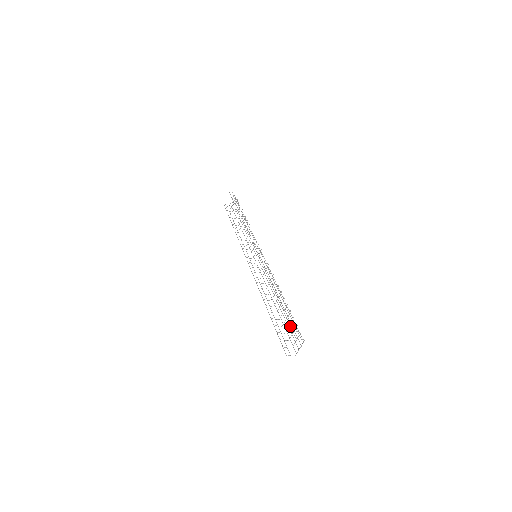
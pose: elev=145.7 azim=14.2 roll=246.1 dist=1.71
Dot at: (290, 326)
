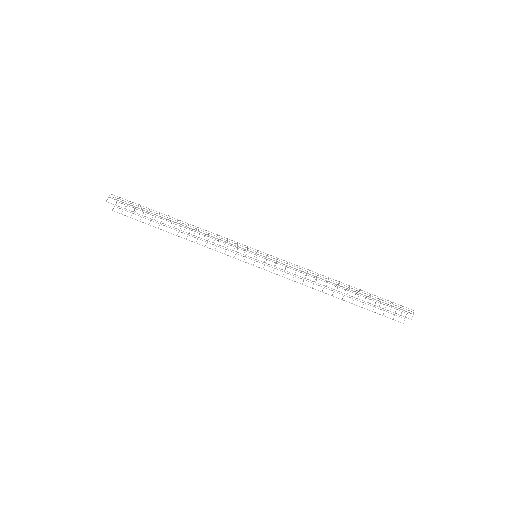
Dot at: occluded
